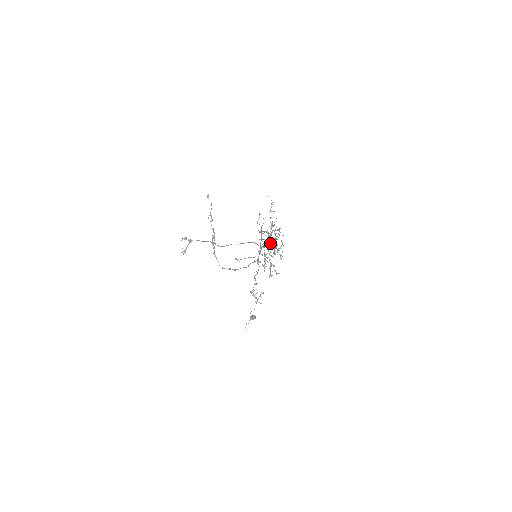
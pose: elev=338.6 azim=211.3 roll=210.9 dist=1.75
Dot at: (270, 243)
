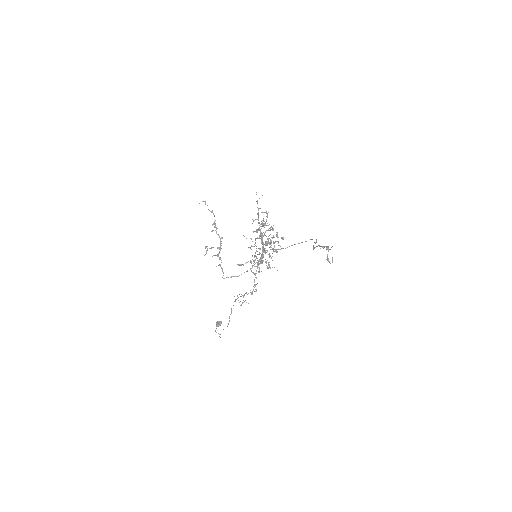
Dot at: (283, 239)
